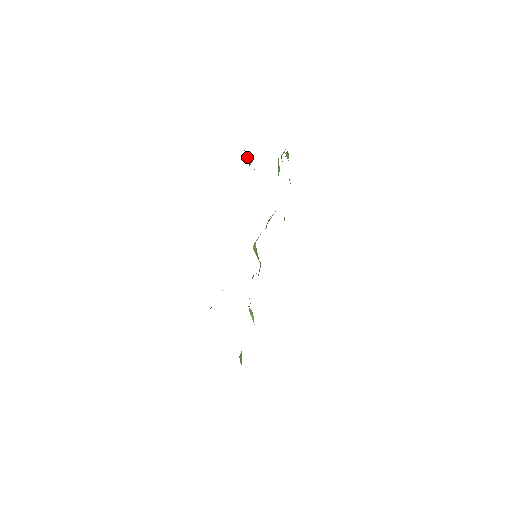
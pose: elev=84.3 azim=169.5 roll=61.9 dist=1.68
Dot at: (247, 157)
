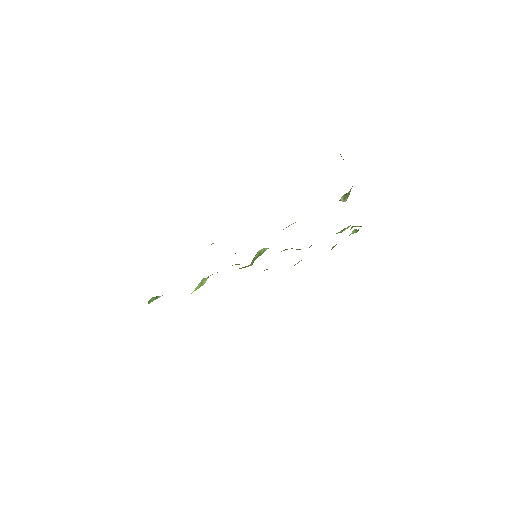
Dot at: (346, 194)
